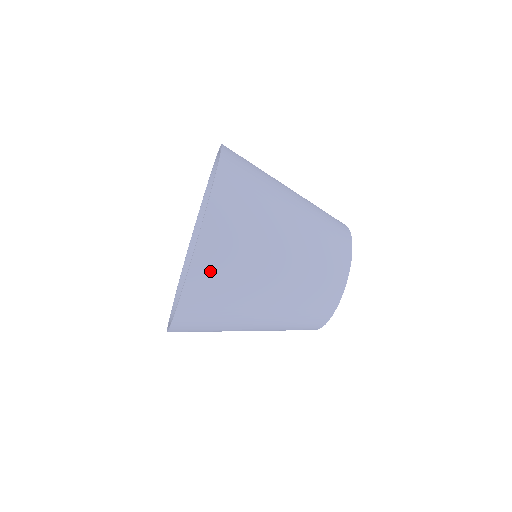
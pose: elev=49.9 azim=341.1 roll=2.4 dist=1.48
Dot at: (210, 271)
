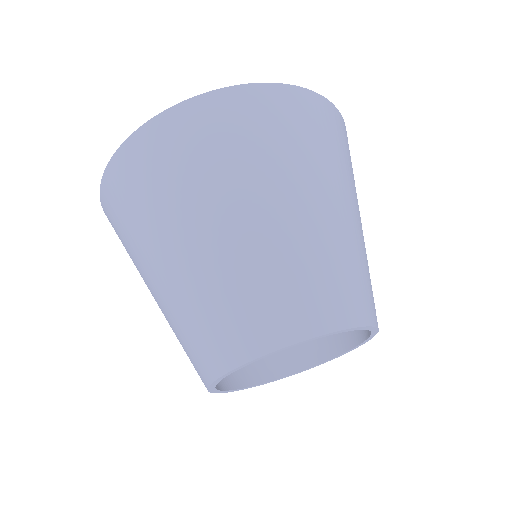
Dot at: (201, 125)
